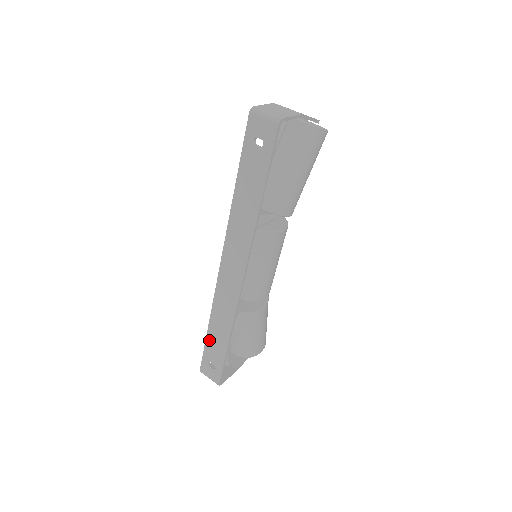
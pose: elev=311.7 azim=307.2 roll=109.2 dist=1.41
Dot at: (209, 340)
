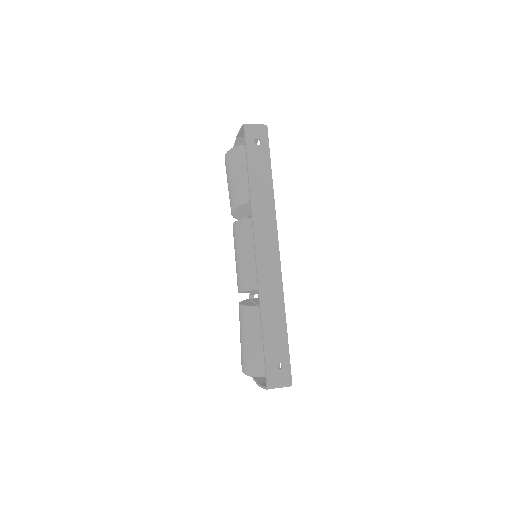
Dot at: (267, 337)
